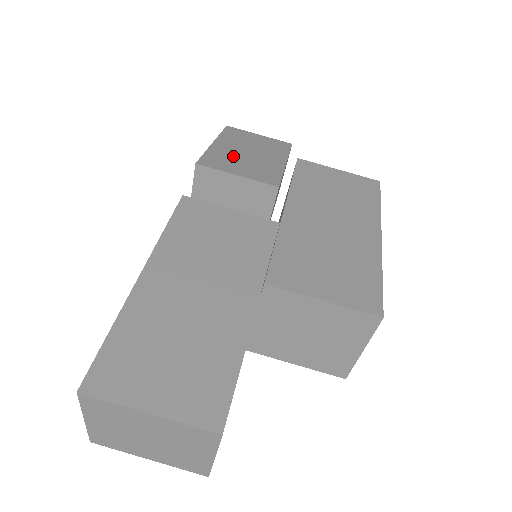
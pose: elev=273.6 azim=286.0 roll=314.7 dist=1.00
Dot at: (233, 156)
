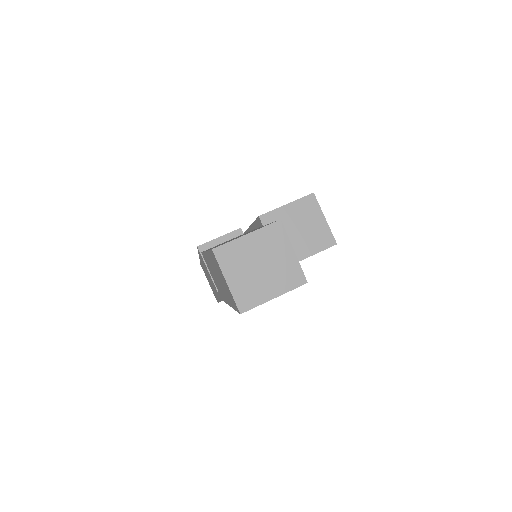
Dot at: occluded
